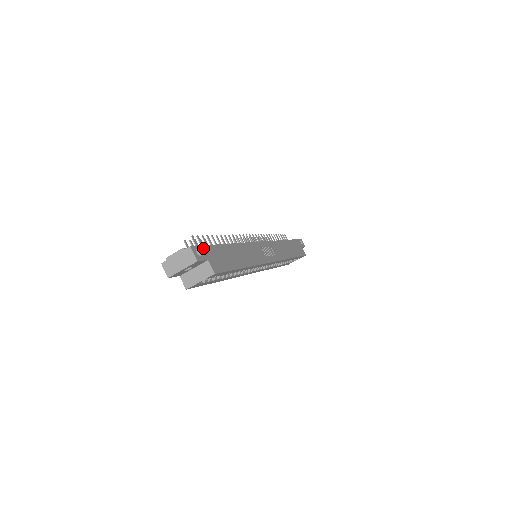
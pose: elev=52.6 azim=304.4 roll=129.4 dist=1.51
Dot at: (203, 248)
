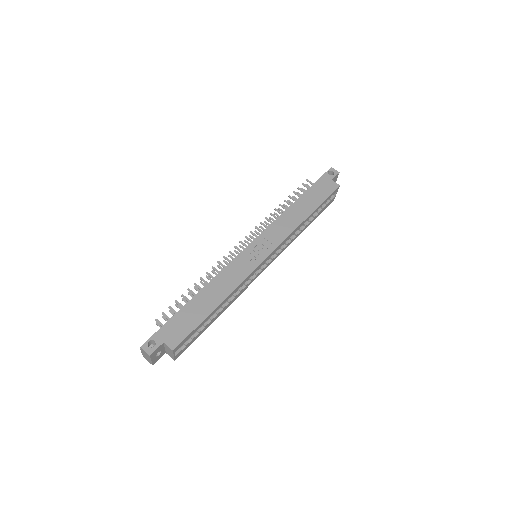
Dot at: (157, 334)
